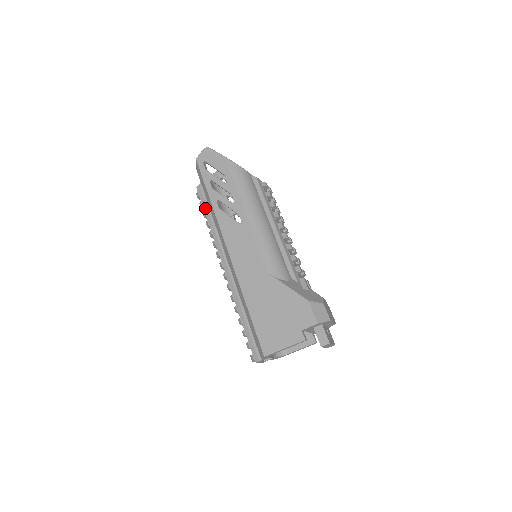
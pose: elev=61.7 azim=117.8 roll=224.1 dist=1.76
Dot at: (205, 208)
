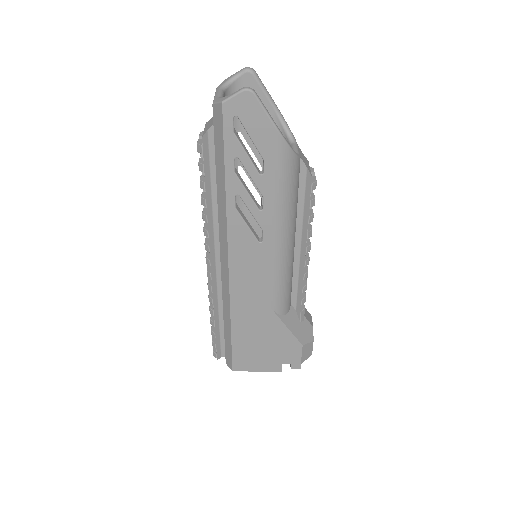
Dot at: (207, 177)
